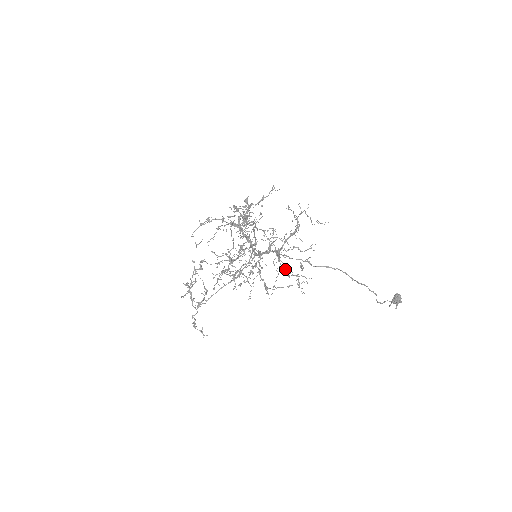
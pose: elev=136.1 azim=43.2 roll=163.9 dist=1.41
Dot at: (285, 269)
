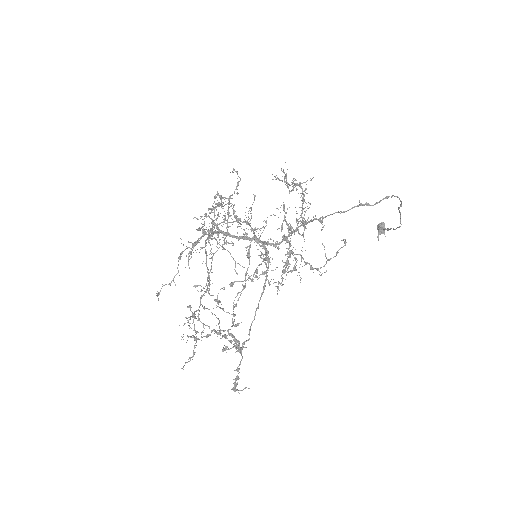
Dot at: occluded
